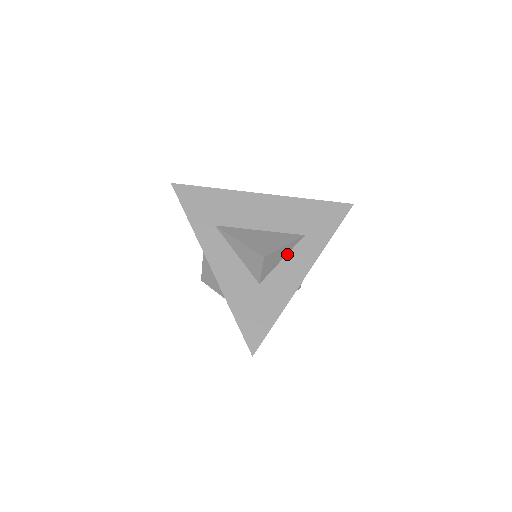
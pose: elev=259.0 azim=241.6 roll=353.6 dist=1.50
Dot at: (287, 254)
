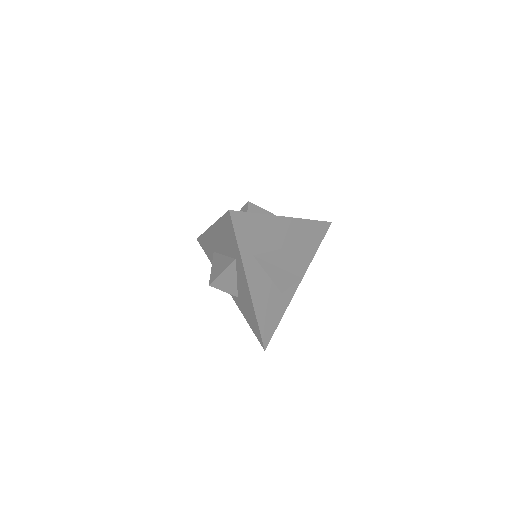
Dot at: occluded
